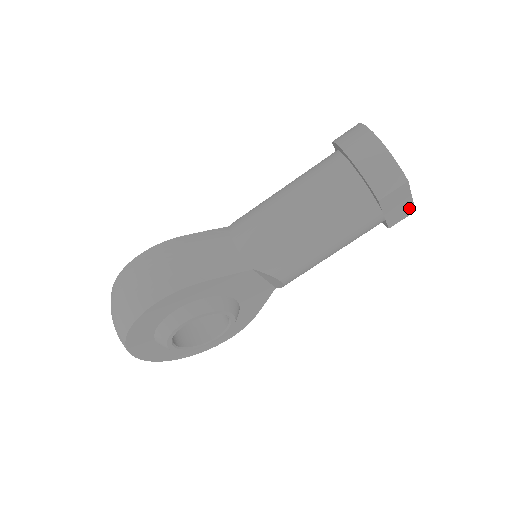
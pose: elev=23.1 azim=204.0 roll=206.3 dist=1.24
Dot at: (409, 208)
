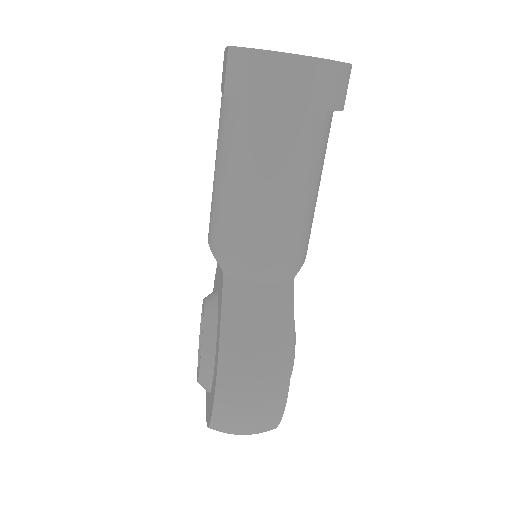
Dot at: occluded
